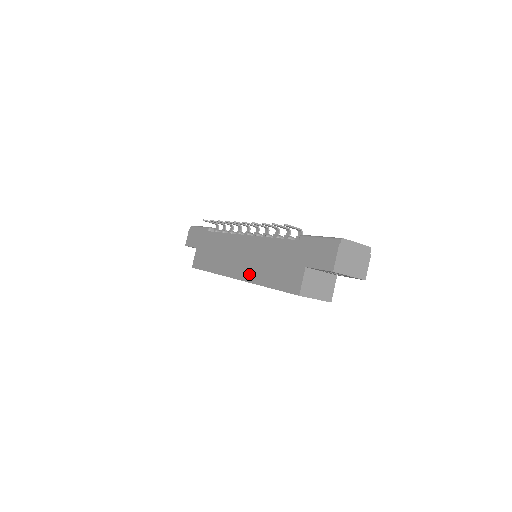
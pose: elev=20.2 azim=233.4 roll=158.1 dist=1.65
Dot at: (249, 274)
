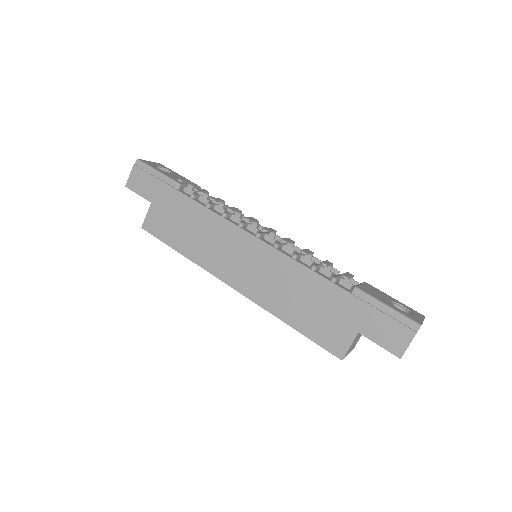
Dot at: (258, 294)
